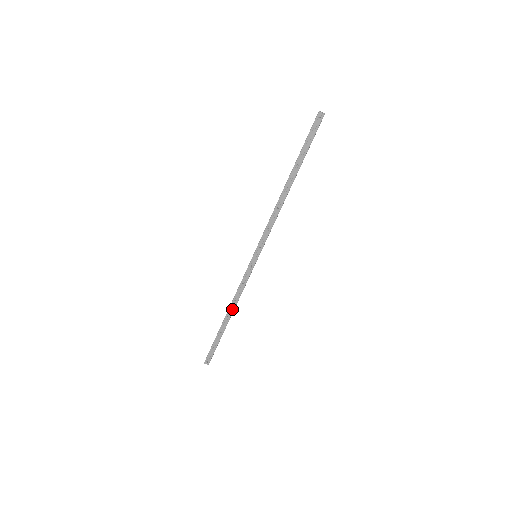
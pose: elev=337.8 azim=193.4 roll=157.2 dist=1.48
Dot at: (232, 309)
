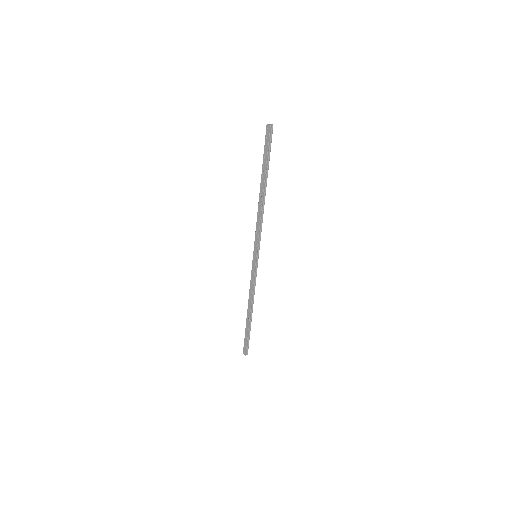
Dot at: (250, 304)
